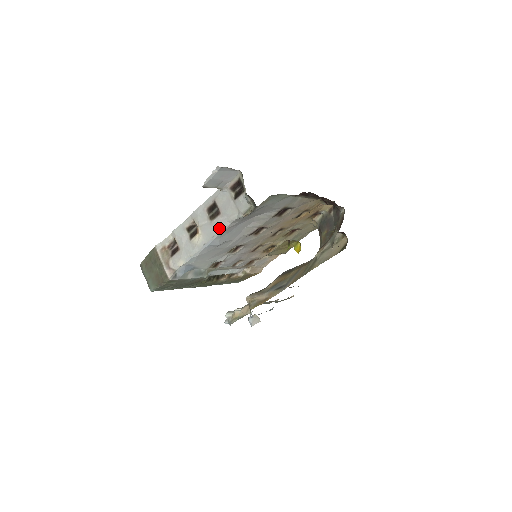
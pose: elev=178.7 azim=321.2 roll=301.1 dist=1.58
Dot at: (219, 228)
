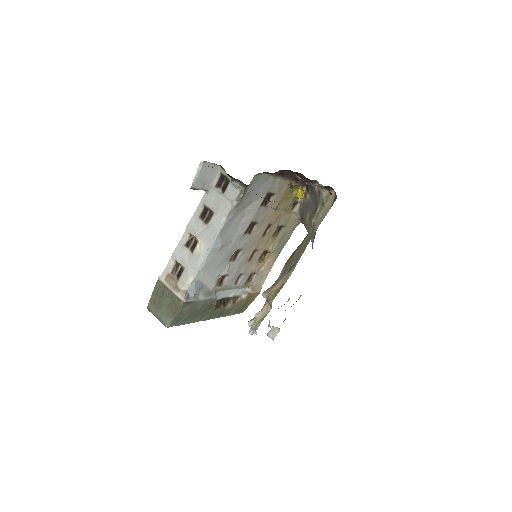
Dot at: (217, 227)
